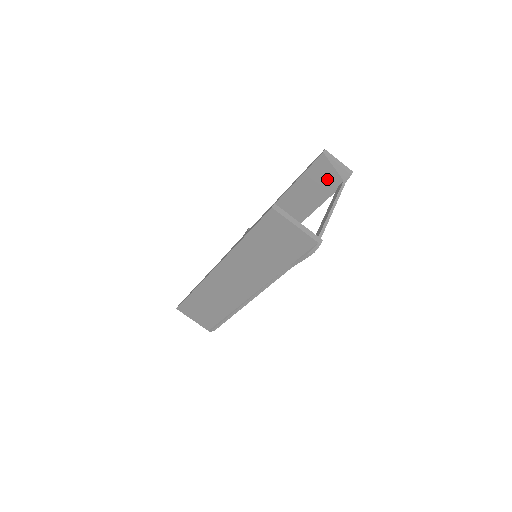
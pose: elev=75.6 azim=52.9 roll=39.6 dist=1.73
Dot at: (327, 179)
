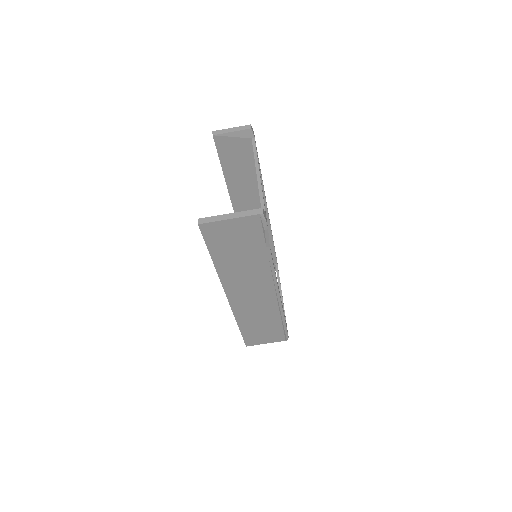
Dot at: (240, 150)
